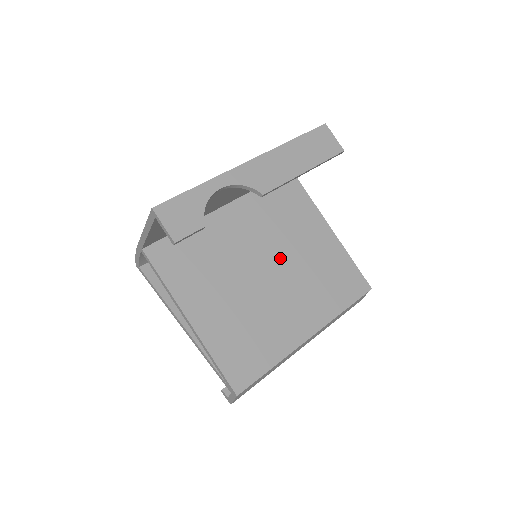
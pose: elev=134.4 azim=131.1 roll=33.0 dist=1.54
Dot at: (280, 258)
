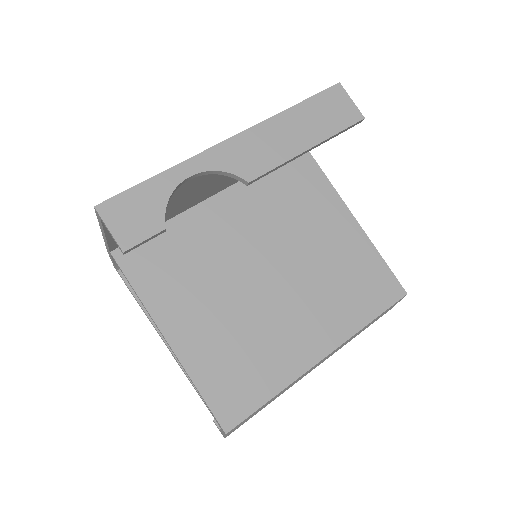
Dot at: (287, 258)
